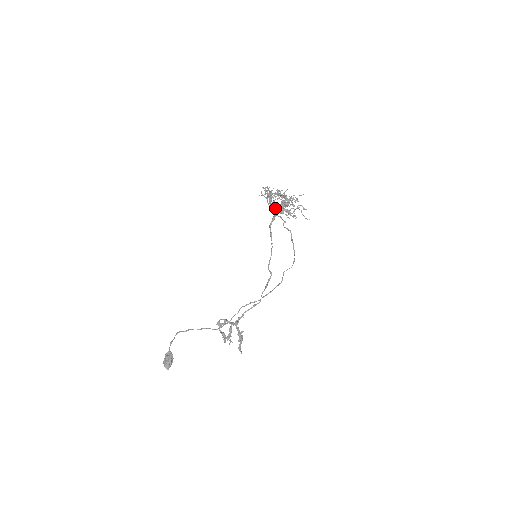
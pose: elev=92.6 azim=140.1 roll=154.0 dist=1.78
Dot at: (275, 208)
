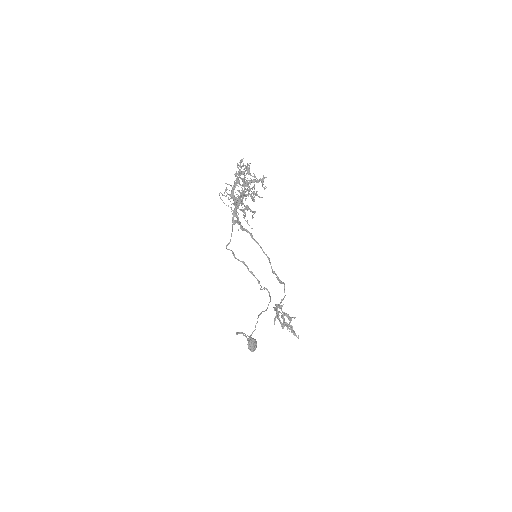
Dot at: (232, 213)
